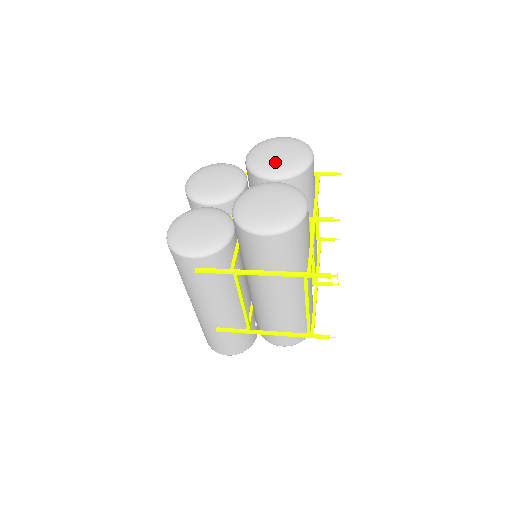
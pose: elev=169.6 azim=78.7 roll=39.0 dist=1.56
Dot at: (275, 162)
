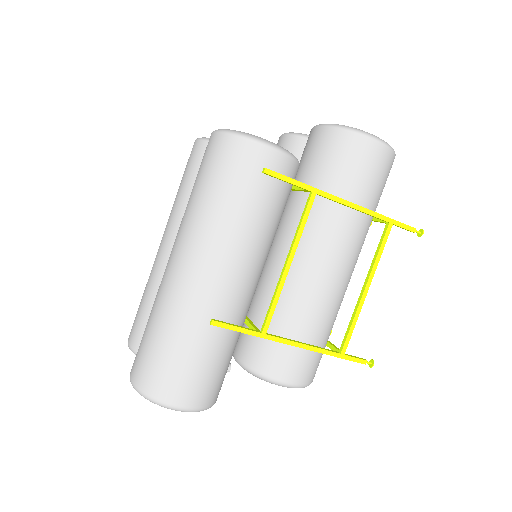
Dot at: occluded
